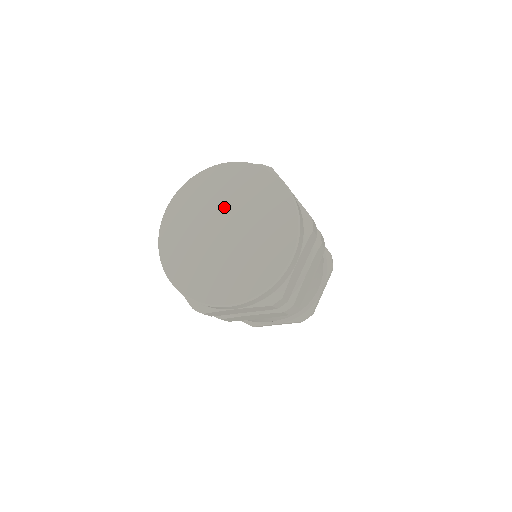
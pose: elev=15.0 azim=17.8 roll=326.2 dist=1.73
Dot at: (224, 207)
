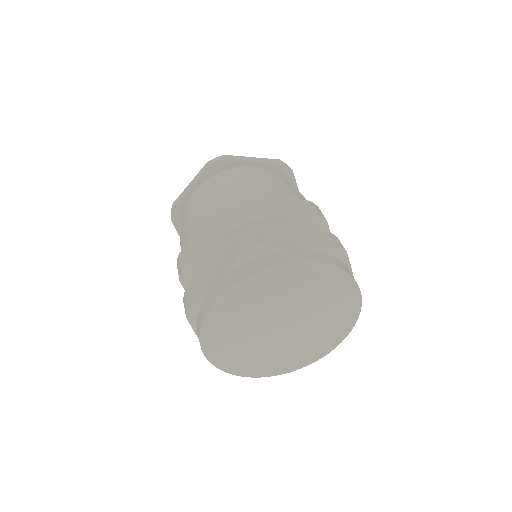
Dot at: (264, 318)
